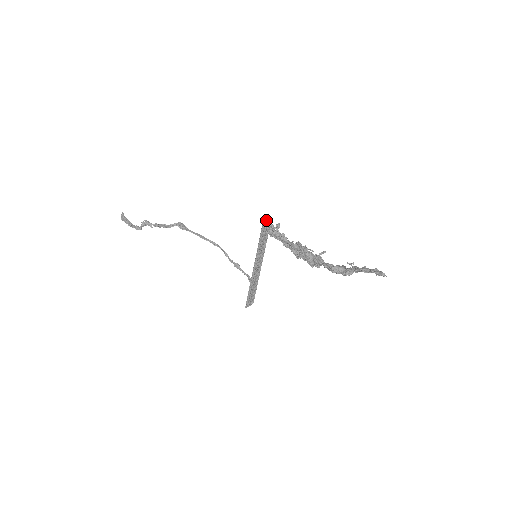
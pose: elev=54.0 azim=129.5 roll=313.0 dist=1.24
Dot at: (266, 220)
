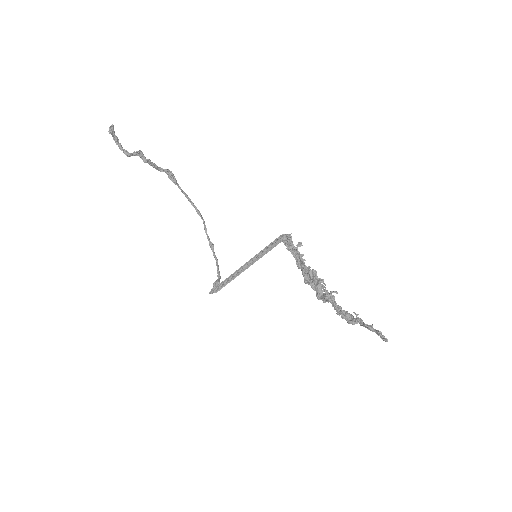
Dot at: (291, 233)
